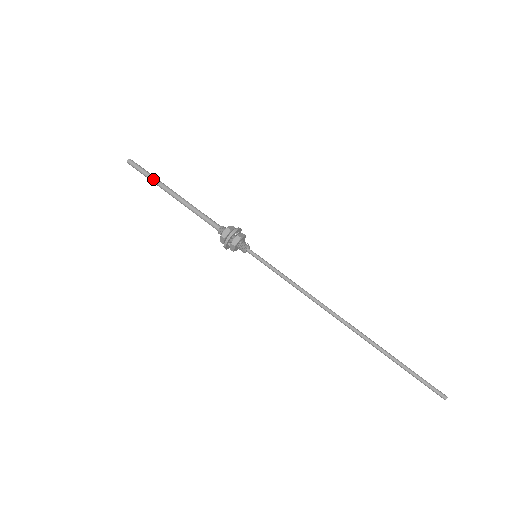
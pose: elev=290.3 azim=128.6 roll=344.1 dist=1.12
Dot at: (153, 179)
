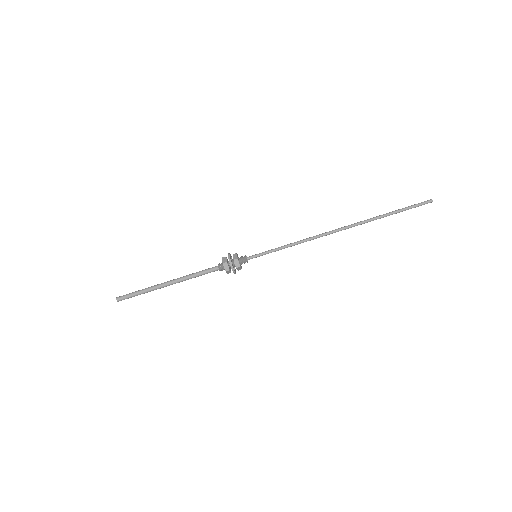
Dot at: occluded
